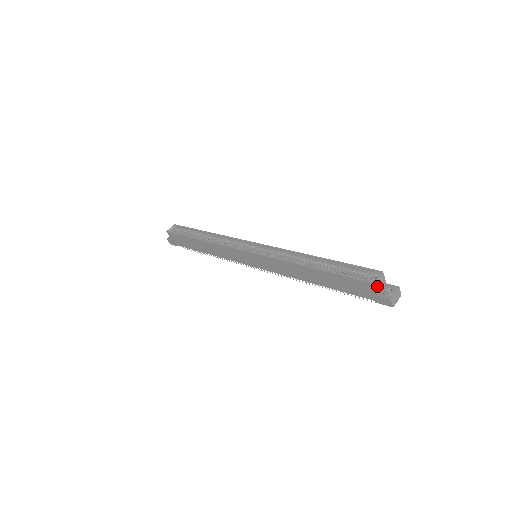
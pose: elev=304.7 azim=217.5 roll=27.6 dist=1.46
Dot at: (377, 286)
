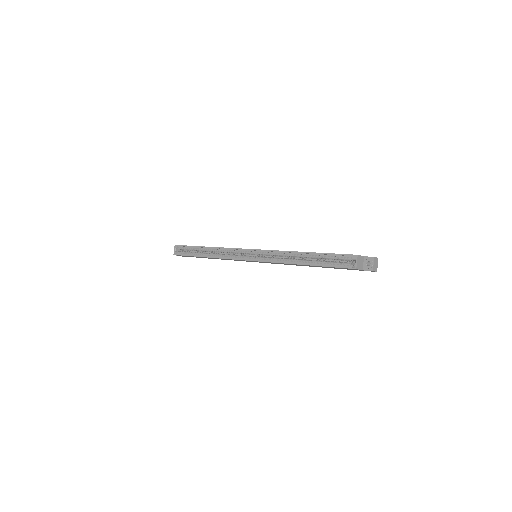
Dot at: (359, 267)
